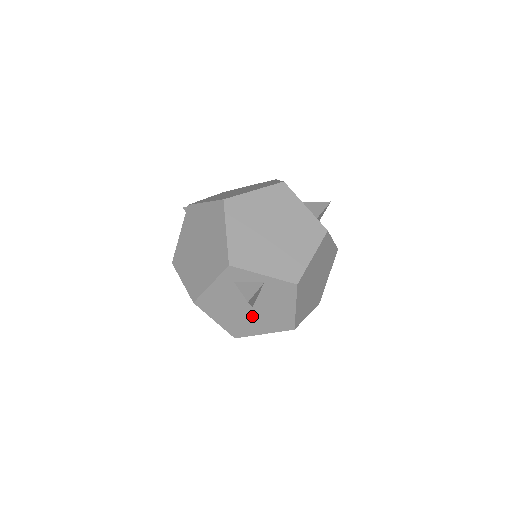
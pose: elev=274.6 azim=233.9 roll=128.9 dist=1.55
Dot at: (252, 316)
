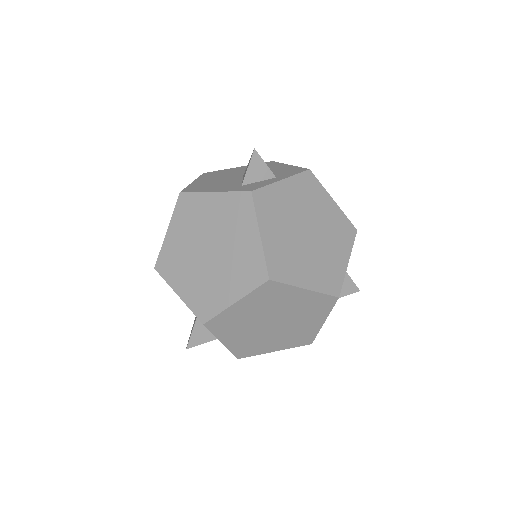
Dot at: occluded
